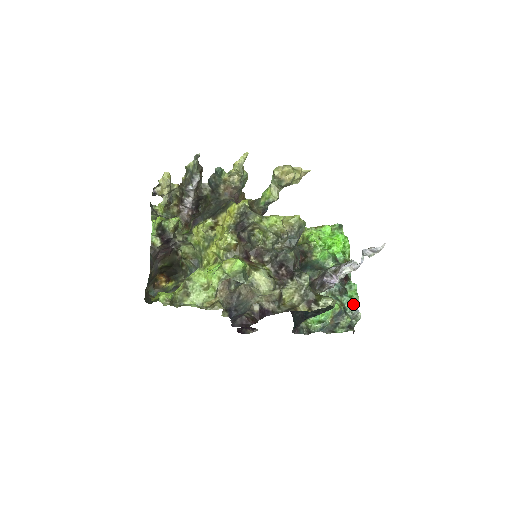
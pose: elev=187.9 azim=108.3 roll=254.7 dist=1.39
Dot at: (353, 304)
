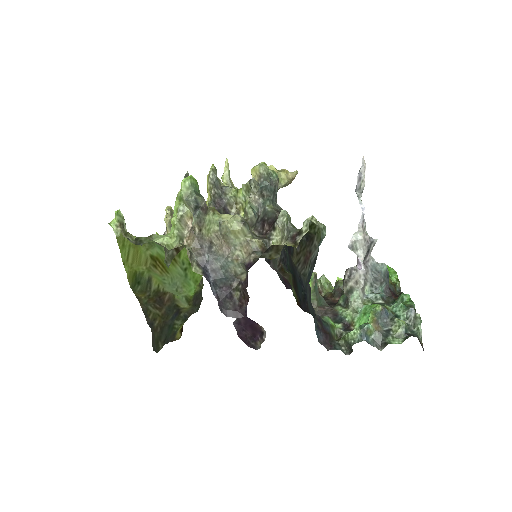
Dot at: (406, 309)
